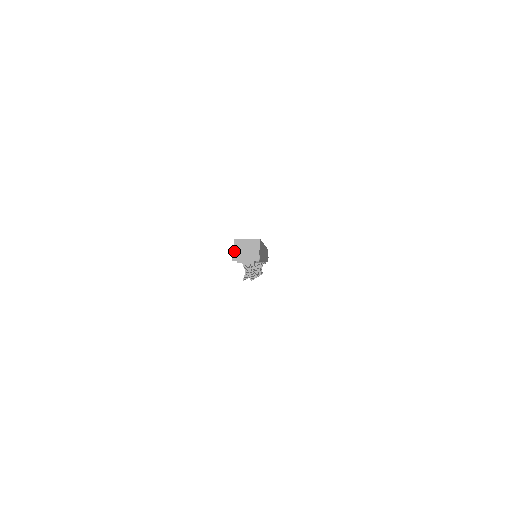
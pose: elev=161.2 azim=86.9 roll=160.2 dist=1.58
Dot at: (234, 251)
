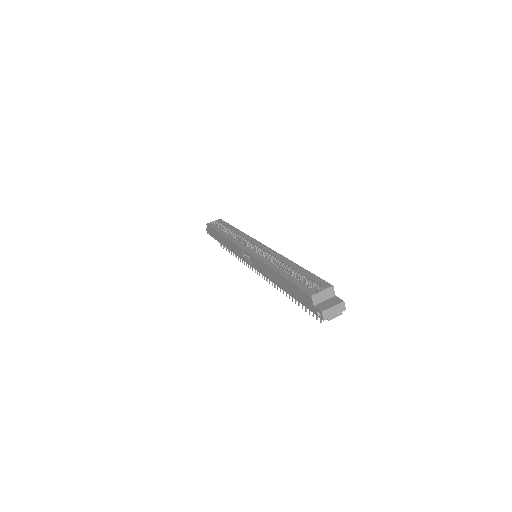
Dot at: (324, 312)
